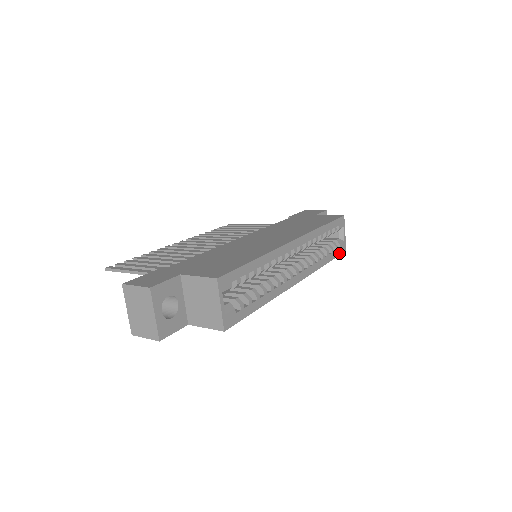
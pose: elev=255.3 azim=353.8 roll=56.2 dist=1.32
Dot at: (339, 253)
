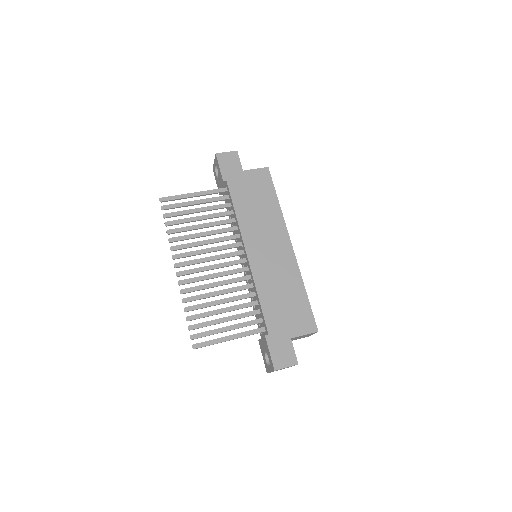
Dot at: occluded
